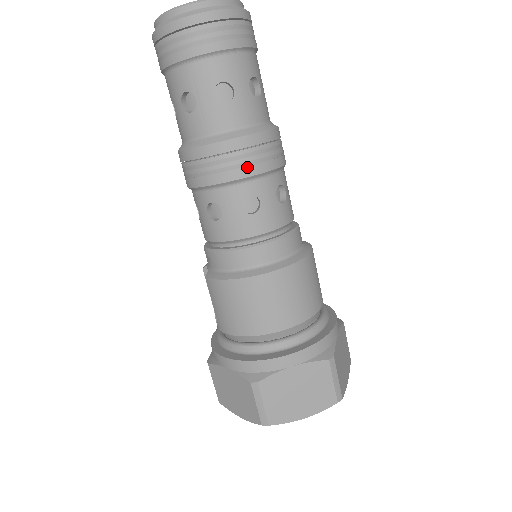
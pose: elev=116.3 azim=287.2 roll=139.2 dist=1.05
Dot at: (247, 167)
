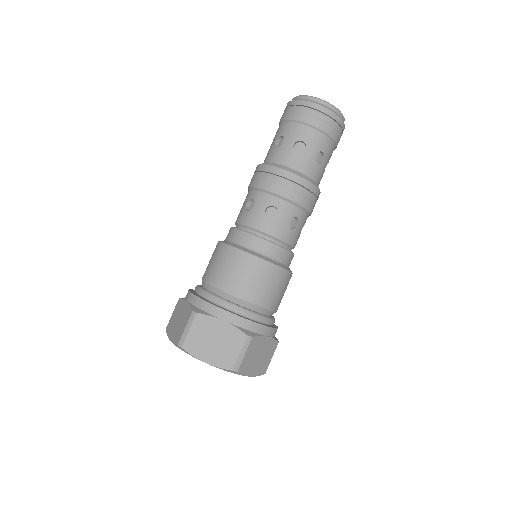
Dot at: (284, 190)
